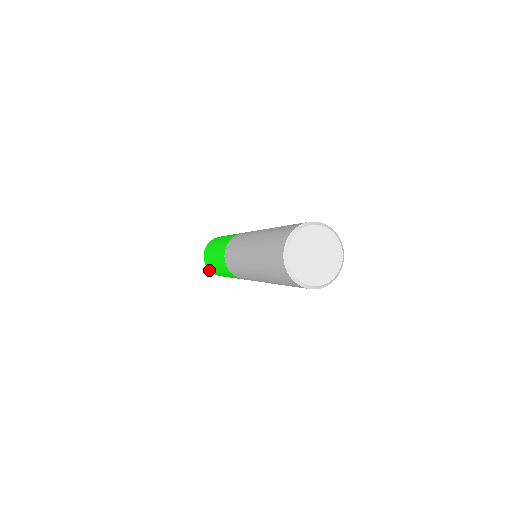
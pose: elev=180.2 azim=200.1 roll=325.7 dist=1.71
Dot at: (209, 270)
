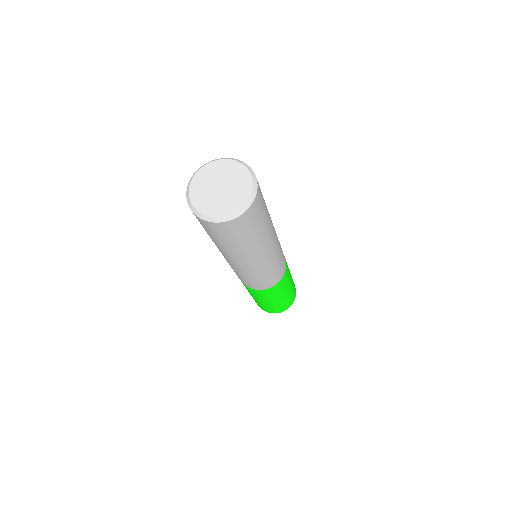
Dot at: occluded
